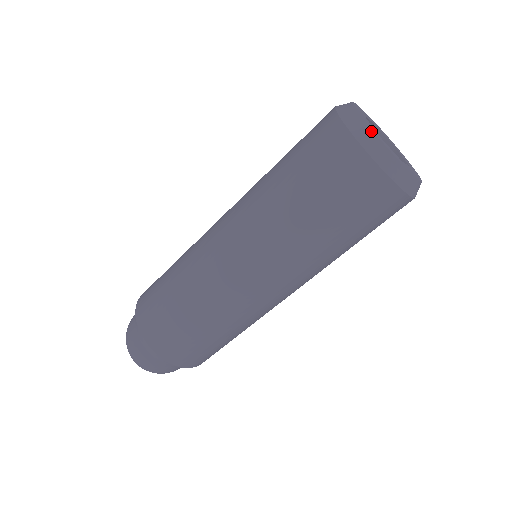
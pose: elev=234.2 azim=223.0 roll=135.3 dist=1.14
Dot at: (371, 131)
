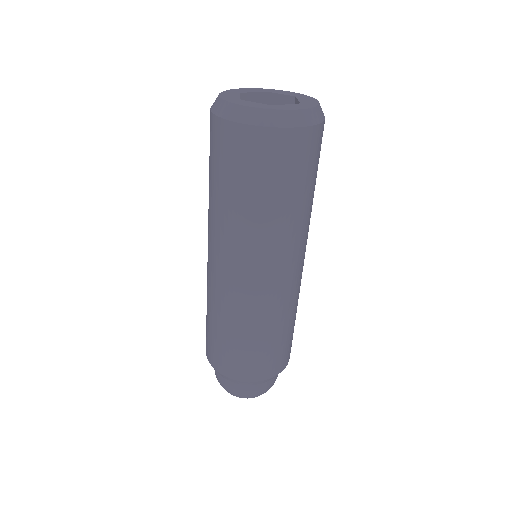
Dot at: (225, 102)
